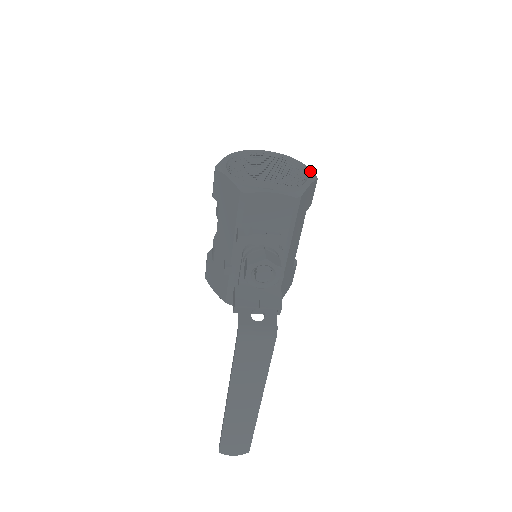
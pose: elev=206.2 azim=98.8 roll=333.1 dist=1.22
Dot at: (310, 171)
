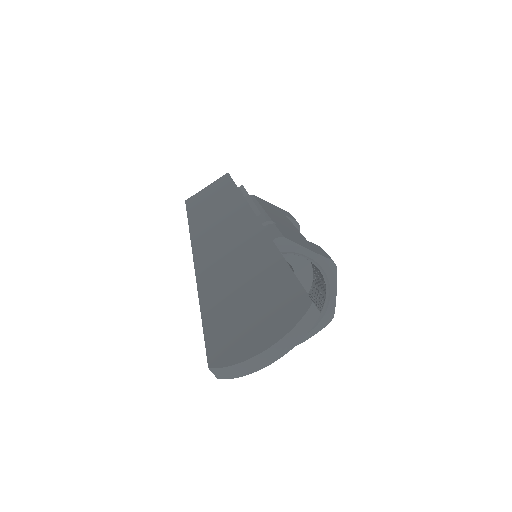
Dot at: occluded
